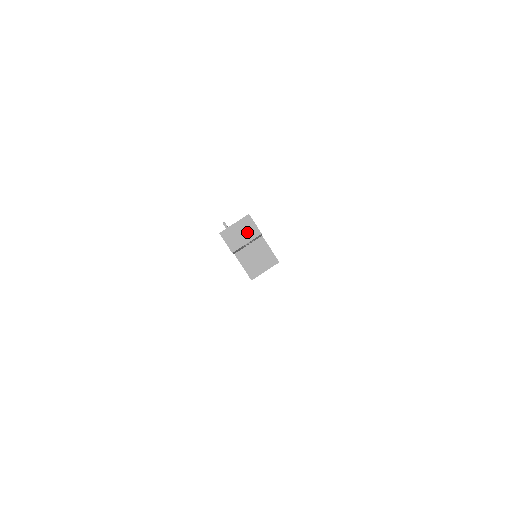
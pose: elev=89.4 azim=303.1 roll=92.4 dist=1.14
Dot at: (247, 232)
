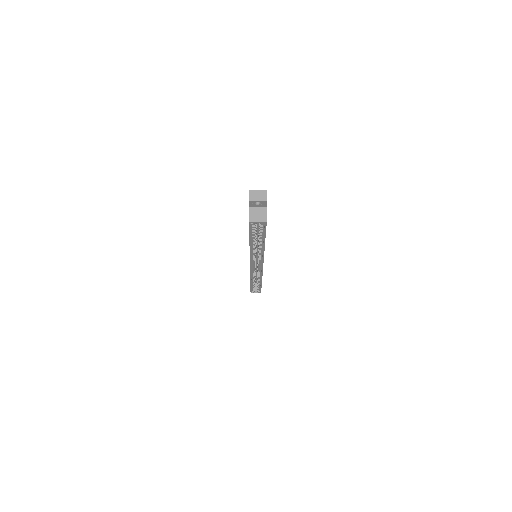
Dot at: (261, 196)
